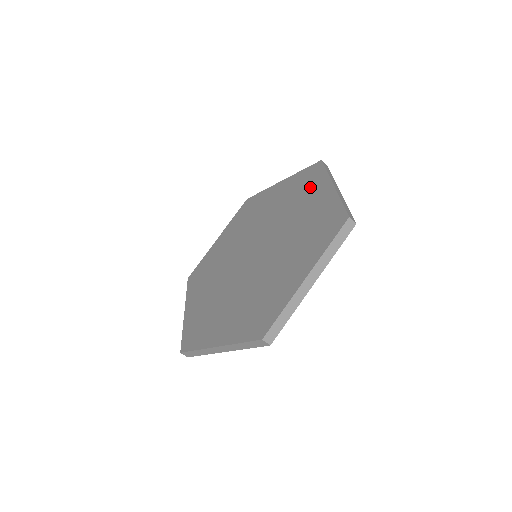
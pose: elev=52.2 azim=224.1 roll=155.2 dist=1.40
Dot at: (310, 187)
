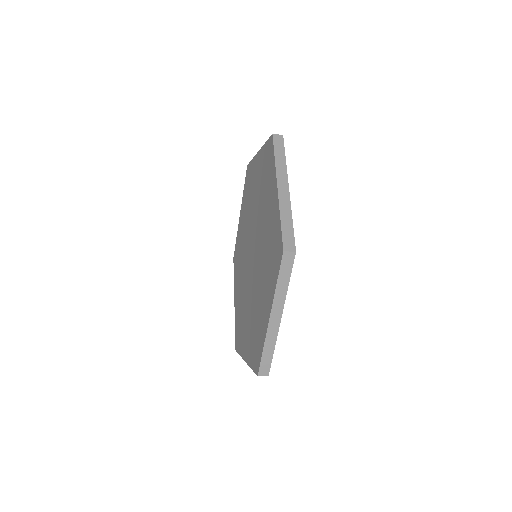
Dot at: (270, 273)
